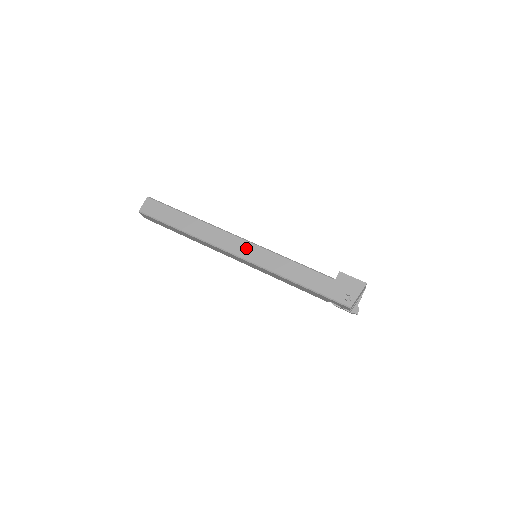
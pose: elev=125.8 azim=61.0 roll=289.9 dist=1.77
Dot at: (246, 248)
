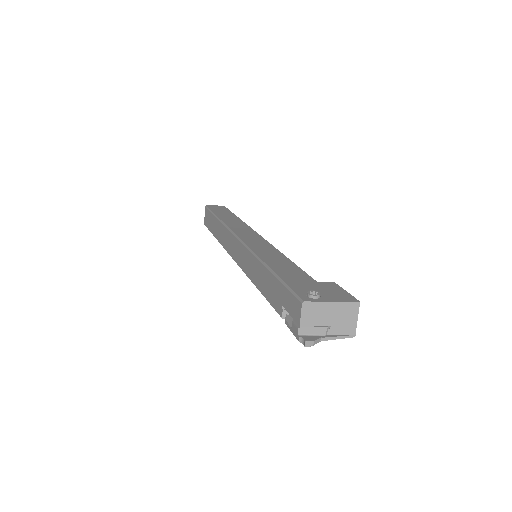
Dot at: (254, 238)
